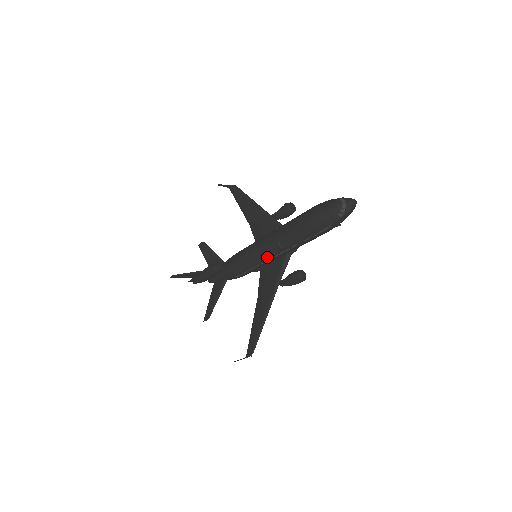
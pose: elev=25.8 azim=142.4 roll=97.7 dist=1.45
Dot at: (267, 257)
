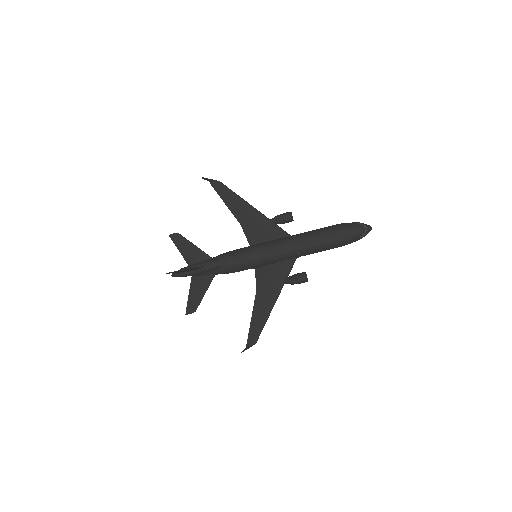
Dot at: (278, 260)
